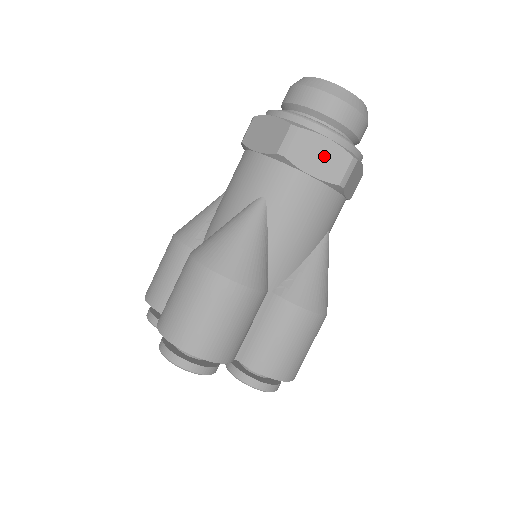
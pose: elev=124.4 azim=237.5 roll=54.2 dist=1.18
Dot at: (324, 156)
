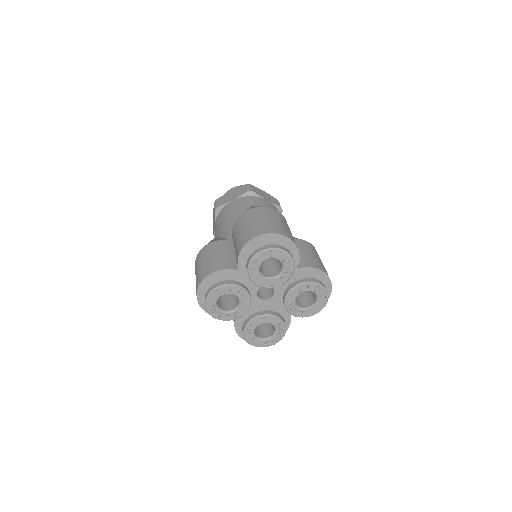
Dot at: (267, 196)
